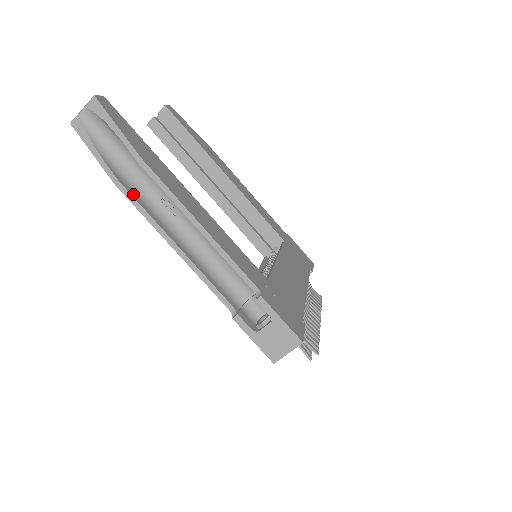
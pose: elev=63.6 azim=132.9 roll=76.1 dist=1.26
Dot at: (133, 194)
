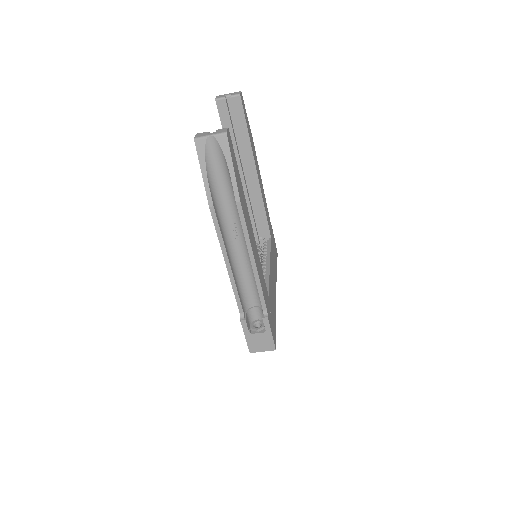
Dot at: (217, 217)
